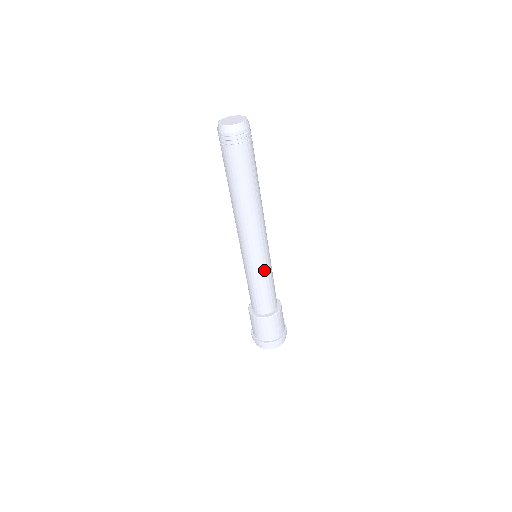
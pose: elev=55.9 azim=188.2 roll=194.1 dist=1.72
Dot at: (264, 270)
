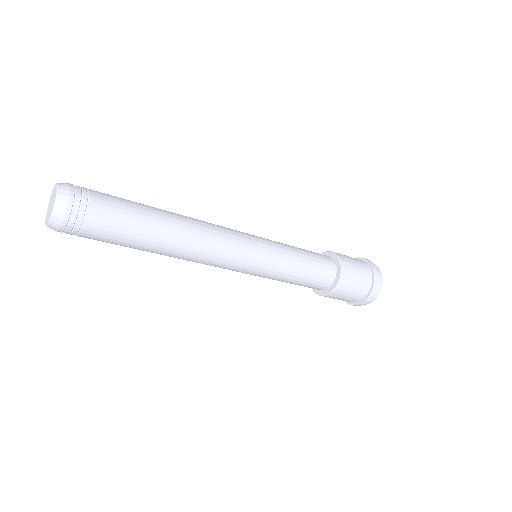
Dot at: (263, 277)
